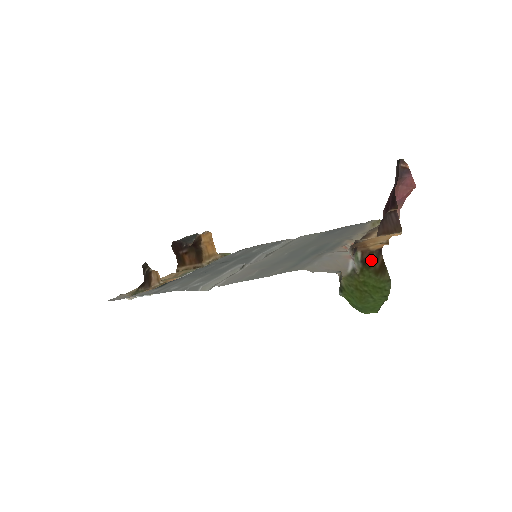
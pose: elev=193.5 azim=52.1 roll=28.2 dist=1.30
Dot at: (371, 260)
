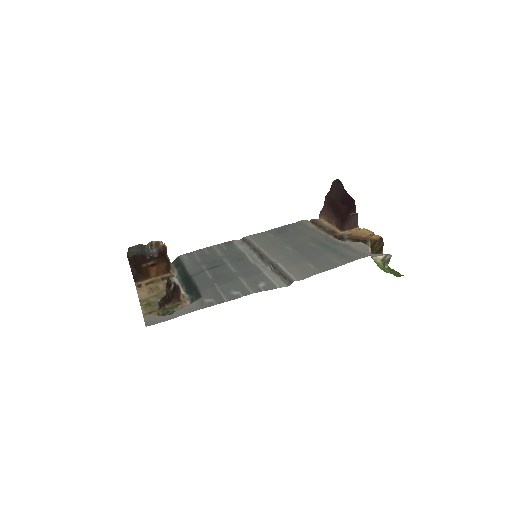
Dot at: (375, 246)
